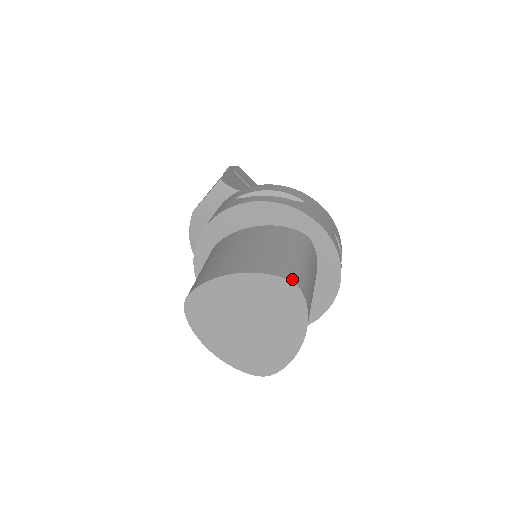
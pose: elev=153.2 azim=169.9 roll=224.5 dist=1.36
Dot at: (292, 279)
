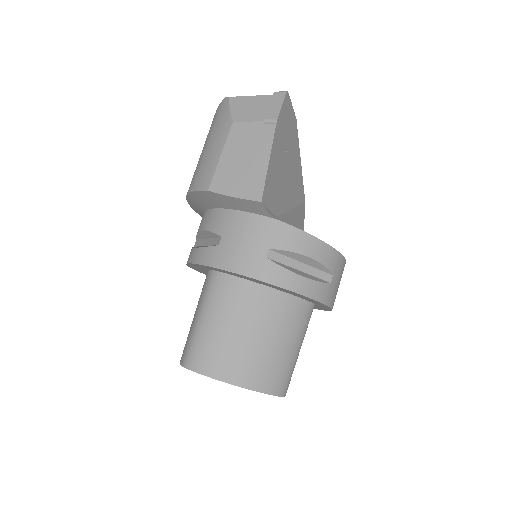
Dot at: (284, 393)
